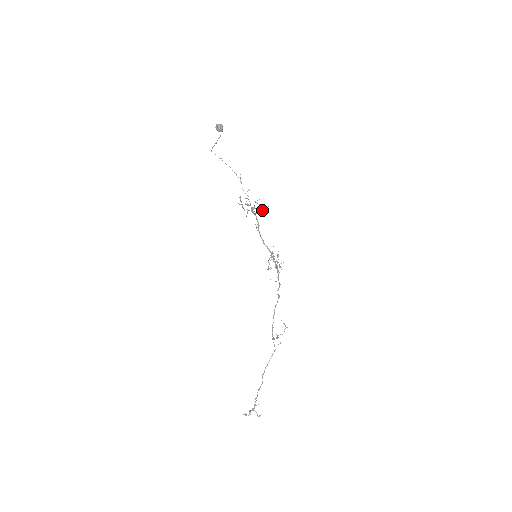
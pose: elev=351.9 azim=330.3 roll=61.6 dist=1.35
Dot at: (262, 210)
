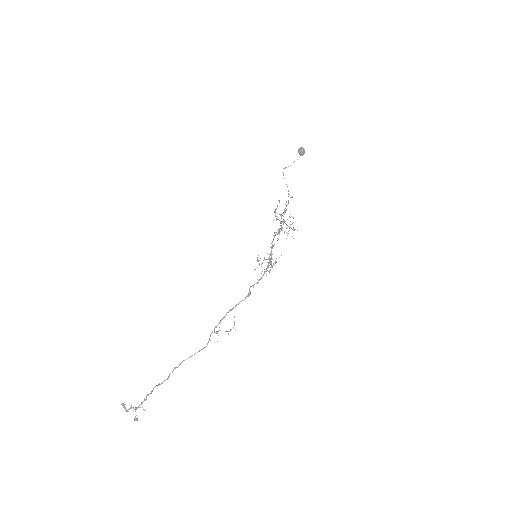
Dot at: (290, 227)
